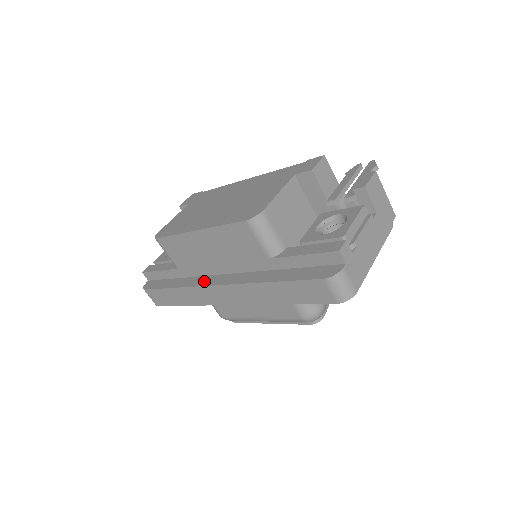
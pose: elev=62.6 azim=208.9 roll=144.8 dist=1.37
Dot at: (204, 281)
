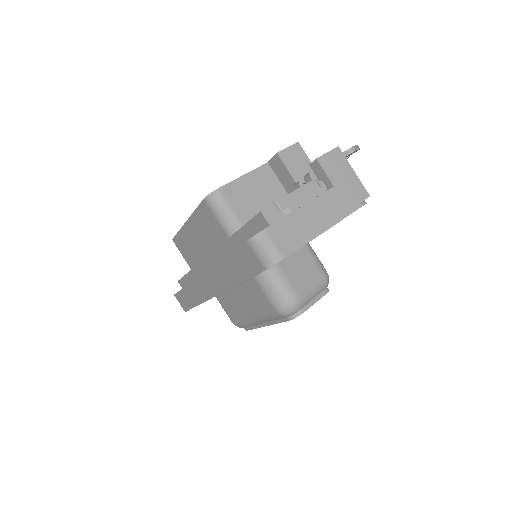
Dot at: occluded
